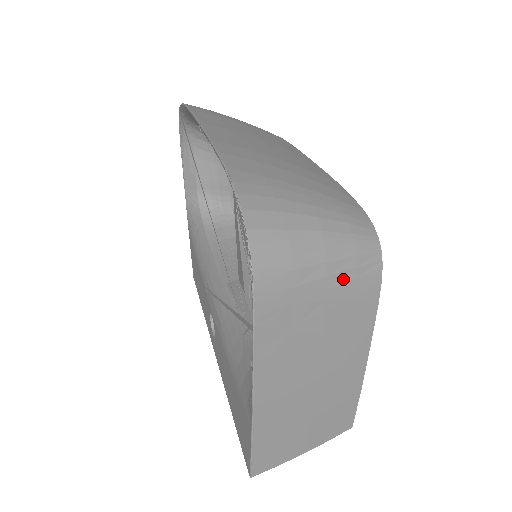
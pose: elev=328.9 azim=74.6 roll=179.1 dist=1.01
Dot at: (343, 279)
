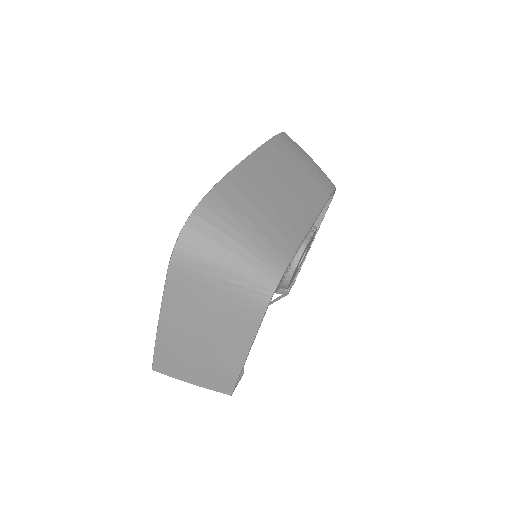
Dot at: (235, 289)
